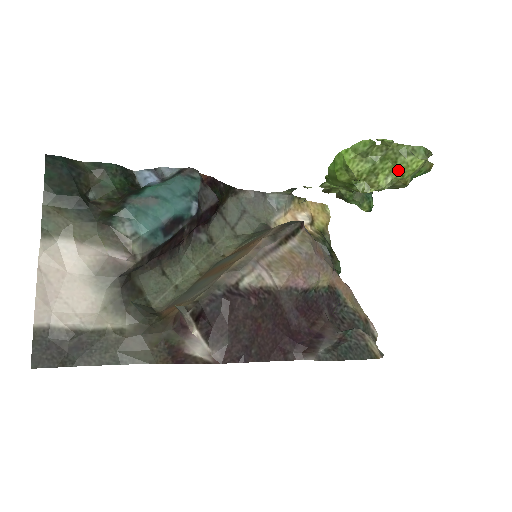
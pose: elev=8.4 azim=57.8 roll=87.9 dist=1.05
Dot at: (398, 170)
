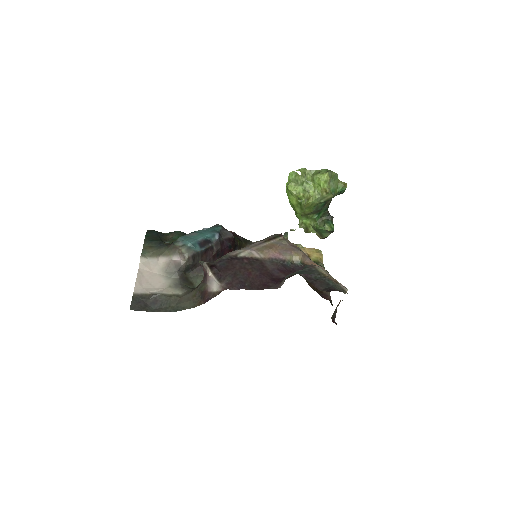
Dot at: (317, 184)
